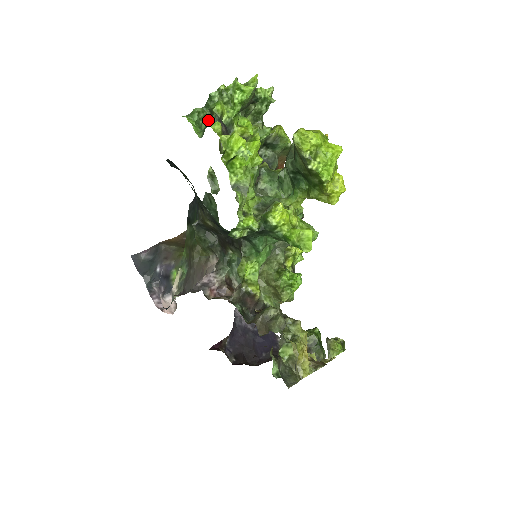
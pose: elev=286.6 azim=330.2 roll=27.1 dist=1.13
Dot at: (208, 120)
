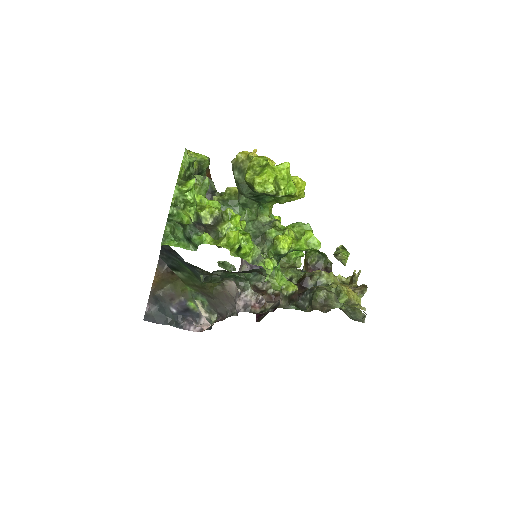
Dot at: (177, 227)
